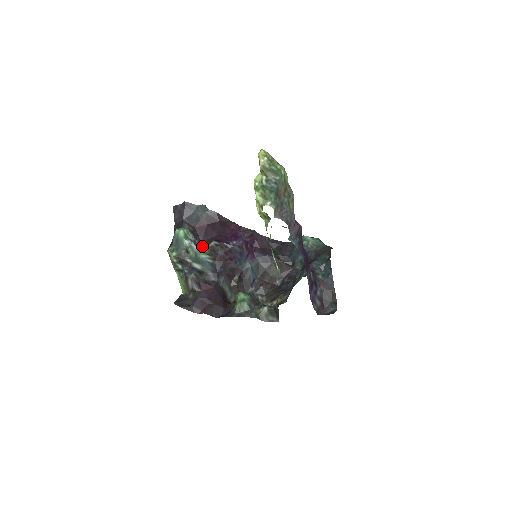
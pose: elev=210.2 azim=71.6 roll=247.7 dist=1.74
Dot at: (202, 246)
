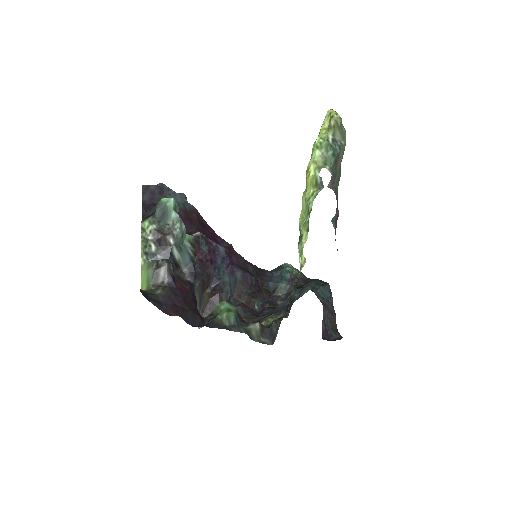
Dot at: occluded
